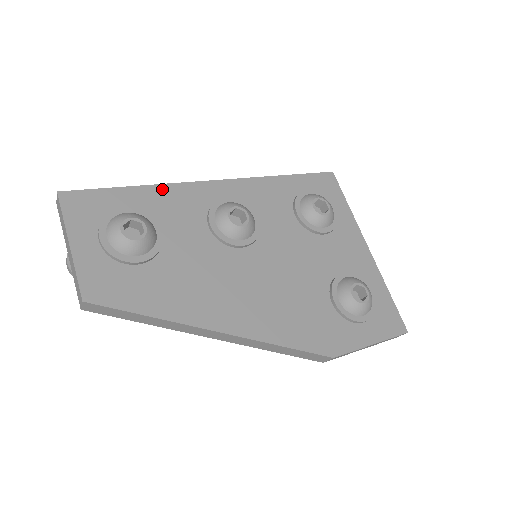
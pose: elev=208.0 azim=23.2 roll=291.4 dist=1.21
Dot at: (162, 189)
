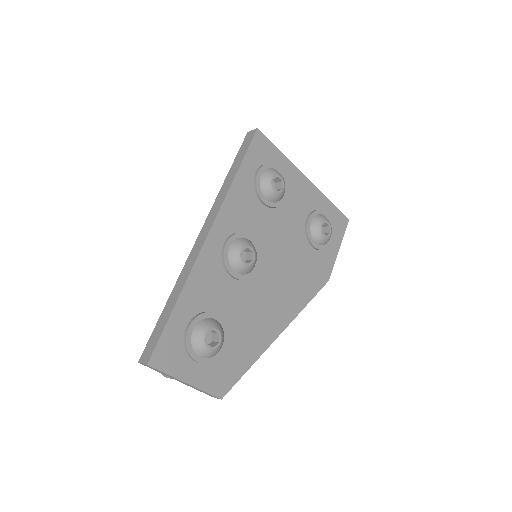
Dot at: (190, 284)
